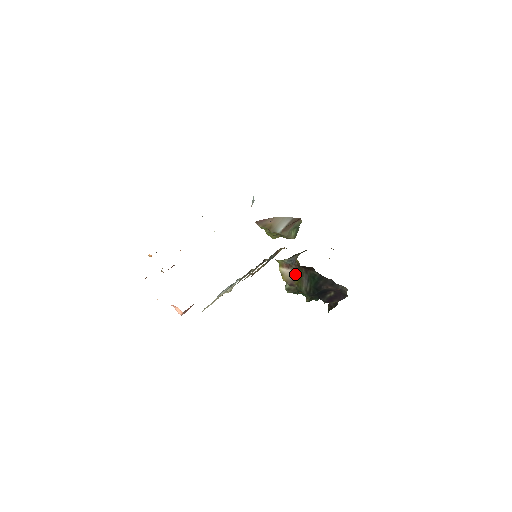
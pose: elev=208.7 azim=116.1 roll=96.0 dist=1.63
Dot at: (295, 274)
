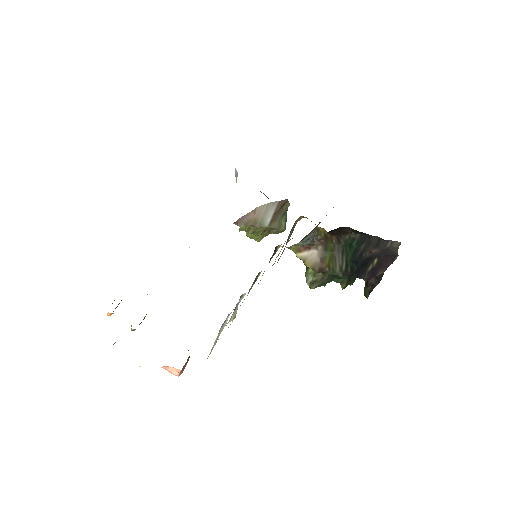
Dot at: (322, 252)
